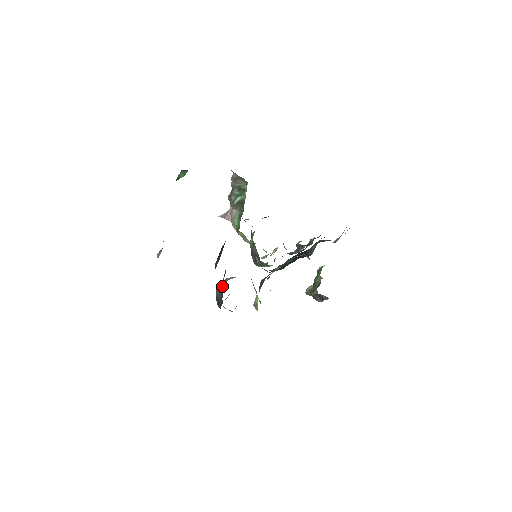
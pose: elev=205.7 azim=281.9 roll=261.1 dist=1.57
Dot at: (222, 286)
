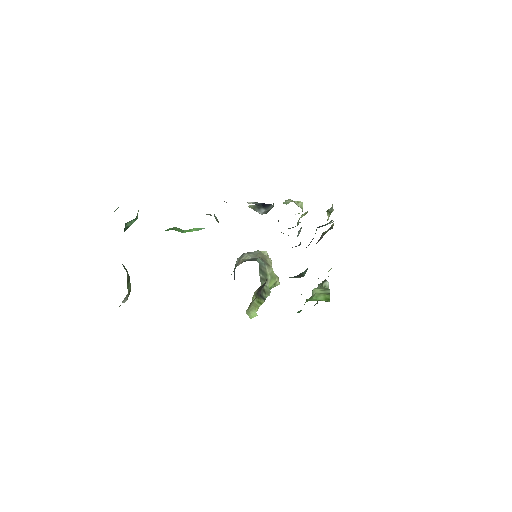
Dot at: occluded
